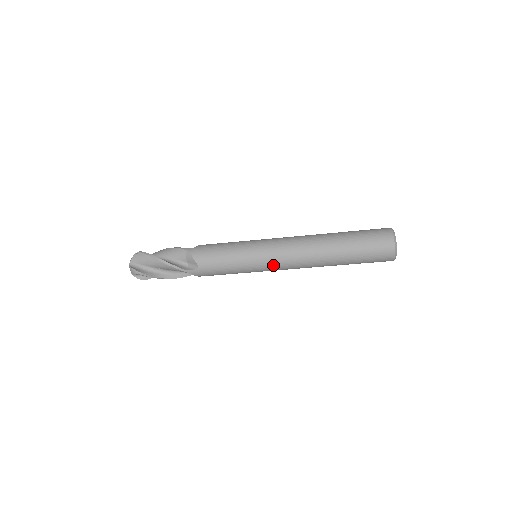
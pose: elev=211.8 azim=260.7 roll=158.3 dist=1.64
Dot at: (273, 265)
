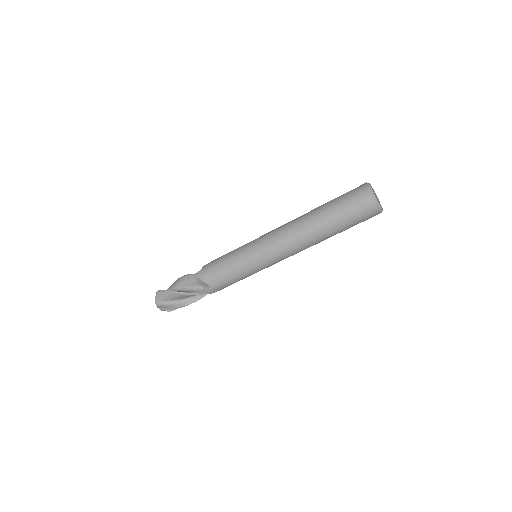
Dot at: (273, 261)
